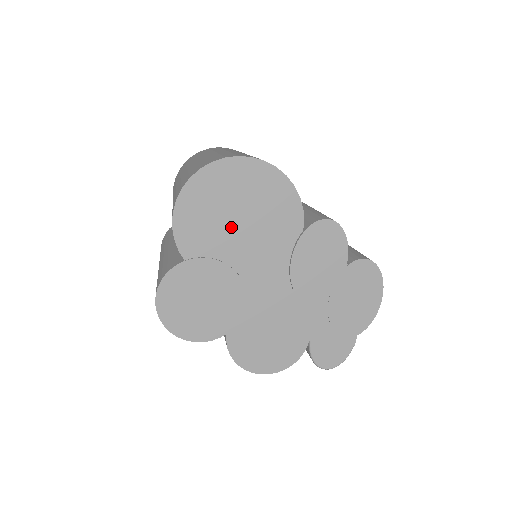
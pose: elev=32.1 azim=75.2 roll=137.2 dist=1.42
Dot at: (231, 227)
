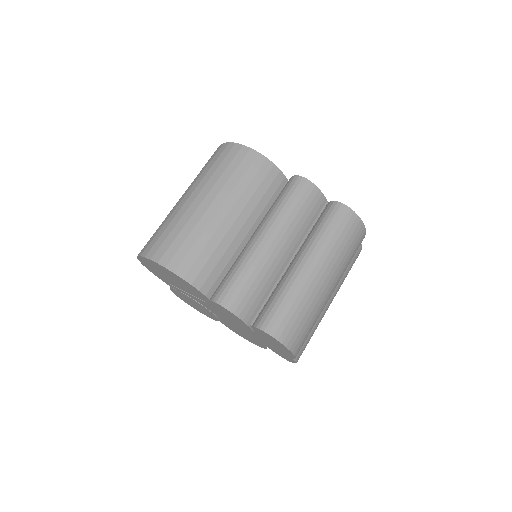
Dot at: (175, 284)
